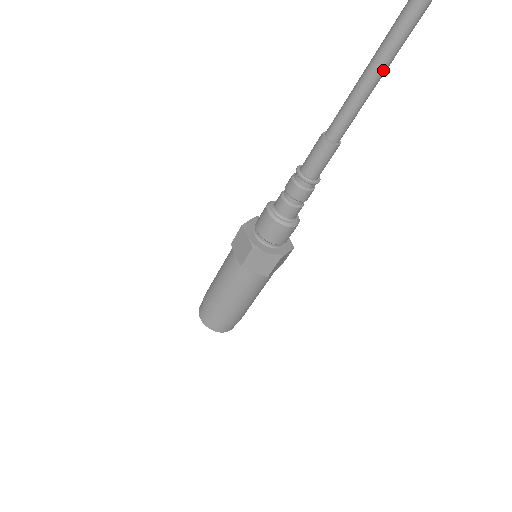
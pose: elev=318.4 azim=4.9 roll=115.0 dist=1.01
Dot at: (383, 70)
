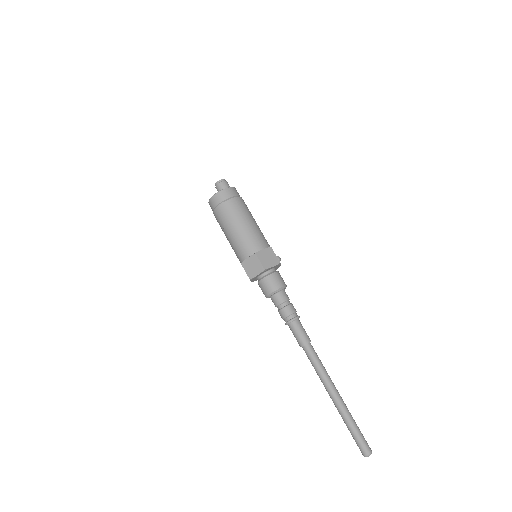
Dot at: (326, 388)
